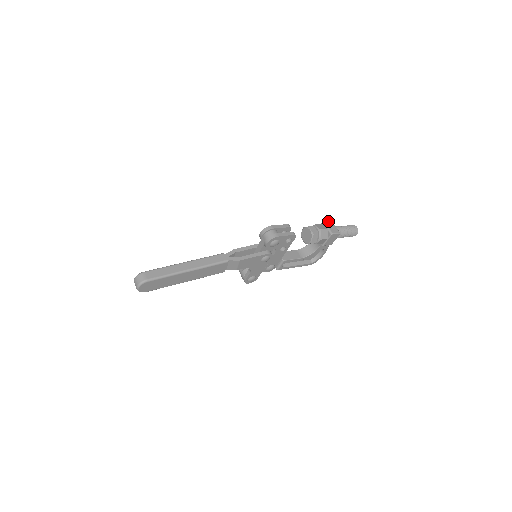
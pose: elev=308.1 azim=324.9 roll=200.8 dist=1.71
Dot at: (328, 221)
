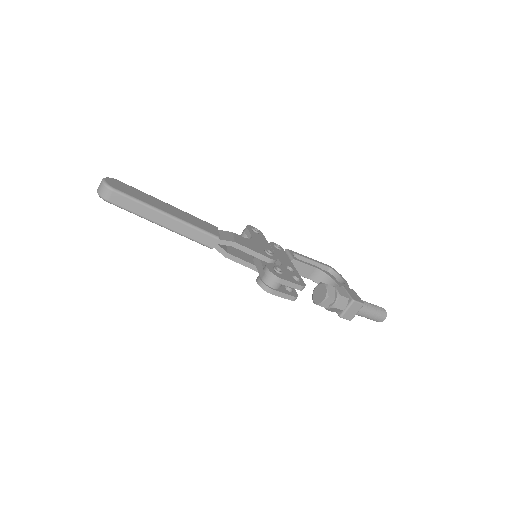
Dot at: (359, 303)
